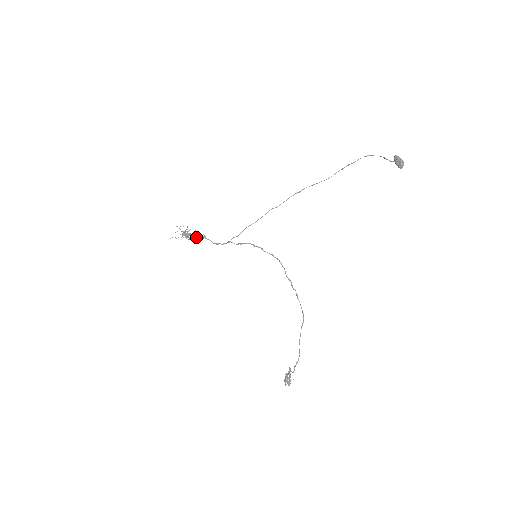
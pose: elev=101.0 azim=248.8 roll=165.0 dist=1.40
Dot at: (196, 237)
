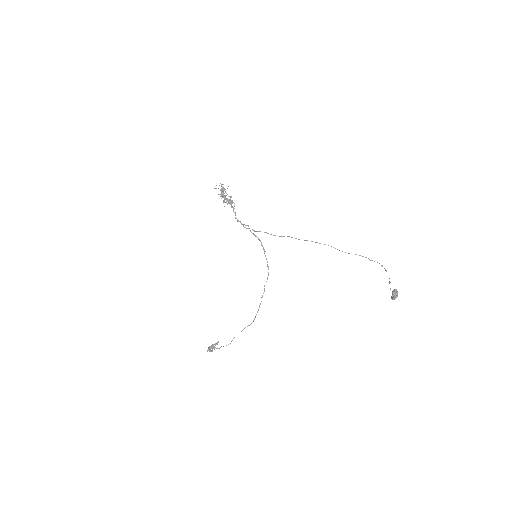
Dot at: (228, 202)
